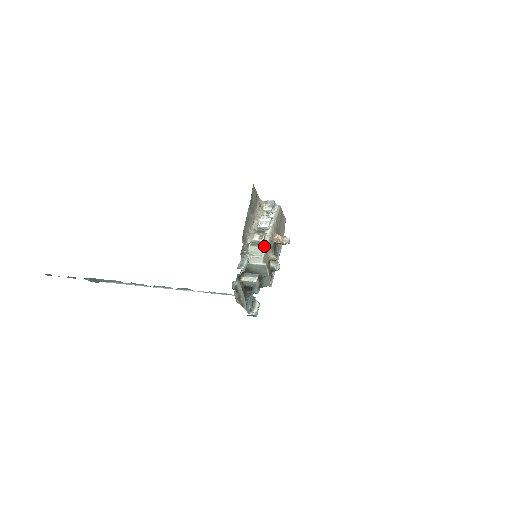
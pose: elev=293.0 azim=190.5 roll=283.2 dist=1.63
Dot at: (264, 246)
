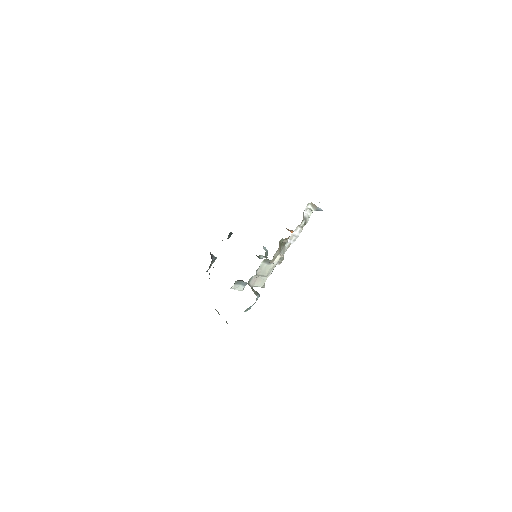
Dot at: (275, 265)
